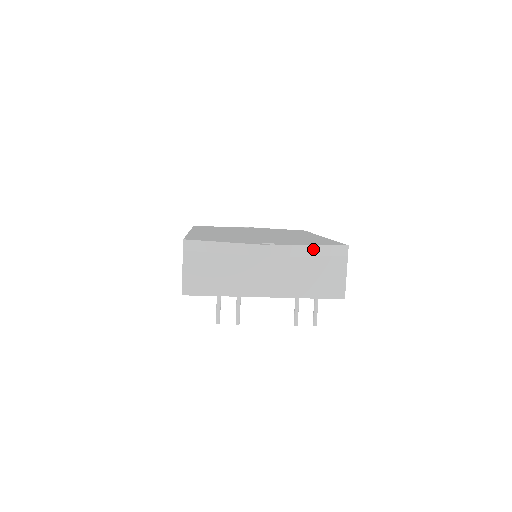
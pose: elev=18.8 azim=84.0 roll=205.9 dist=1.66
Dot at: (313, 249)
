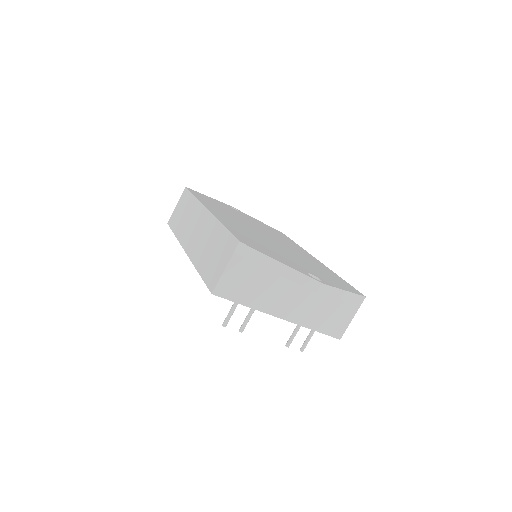
Dot at: (345, 294)
